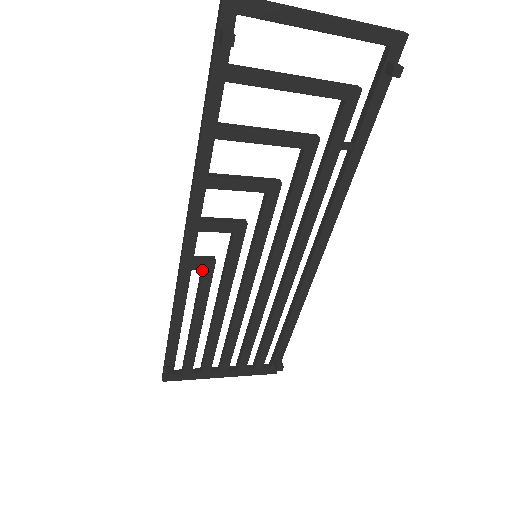
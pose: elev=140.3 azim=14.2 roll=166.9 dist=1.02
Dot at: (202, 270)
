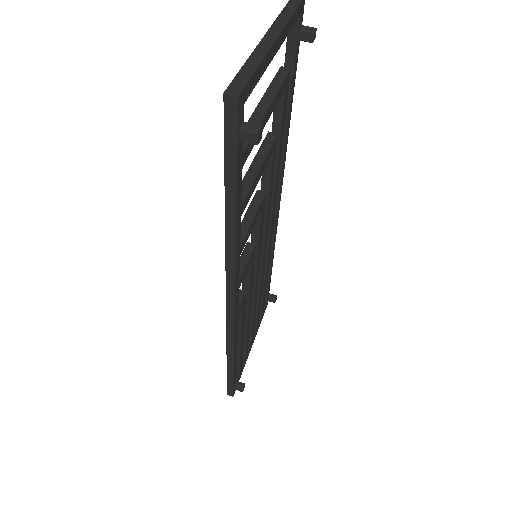
Dot at: occluded
